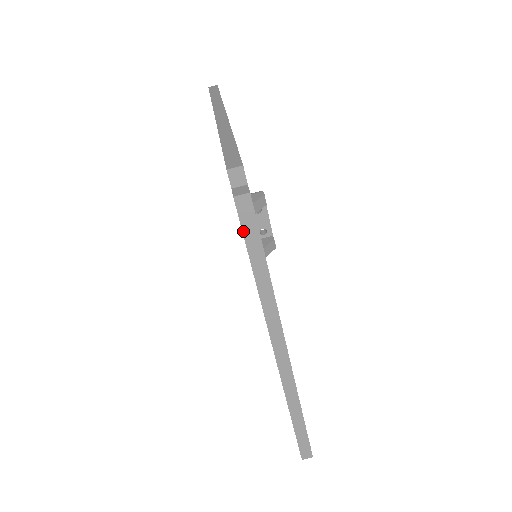
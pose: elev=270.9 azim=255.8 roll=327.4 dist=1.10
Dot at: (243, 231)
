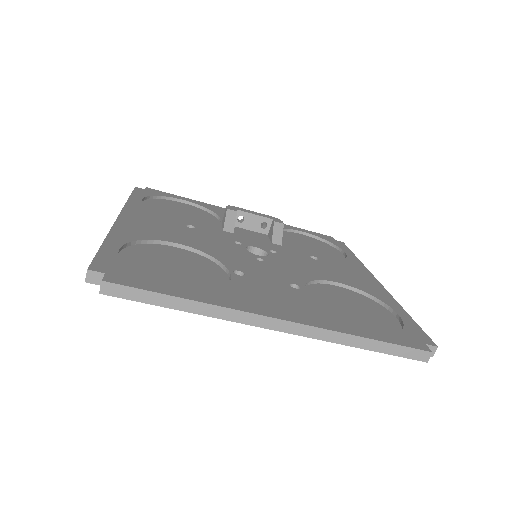
Dot at: (134, 300)
